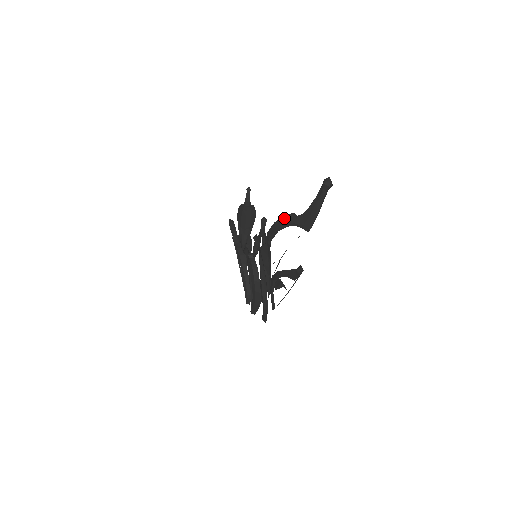
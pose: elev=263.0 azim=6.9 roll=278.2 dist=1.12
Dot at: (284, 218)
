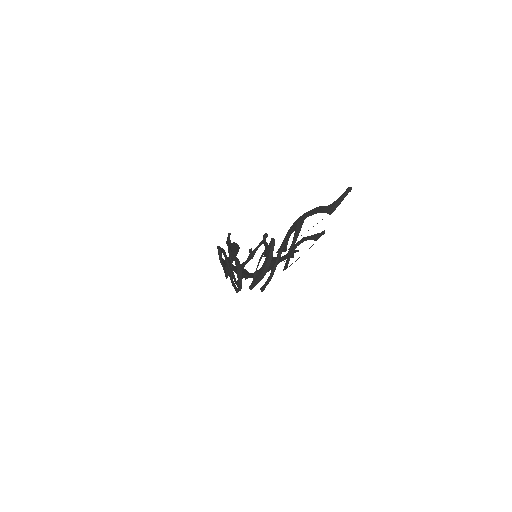
Dot at: (314, 209)
